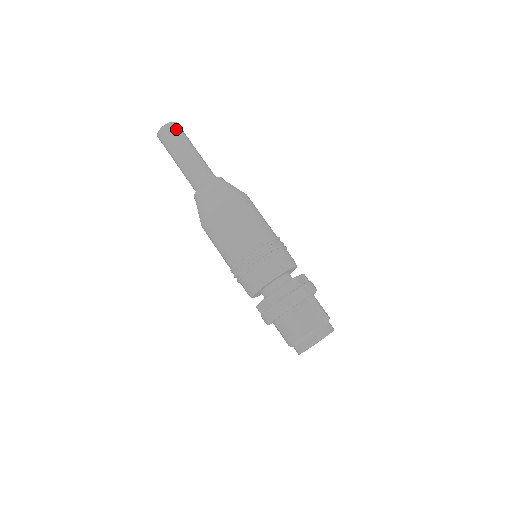
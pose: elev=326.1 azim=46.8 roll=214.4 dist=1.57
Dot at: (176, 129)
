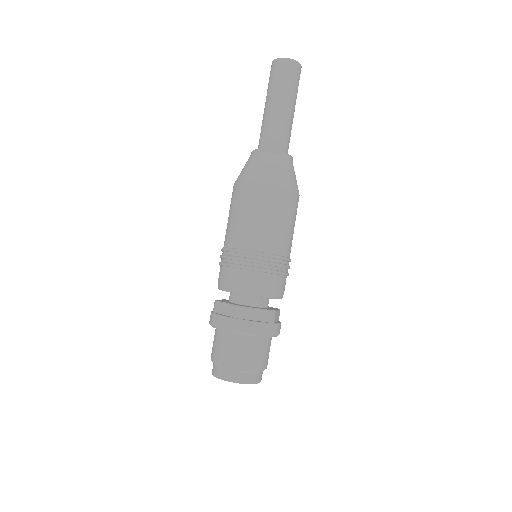
Dot at: (283, 69)
